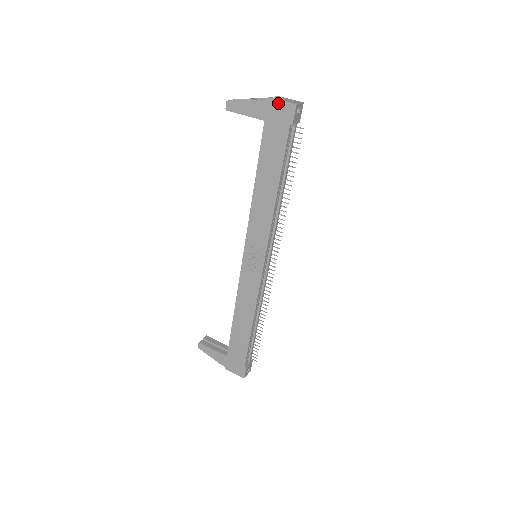
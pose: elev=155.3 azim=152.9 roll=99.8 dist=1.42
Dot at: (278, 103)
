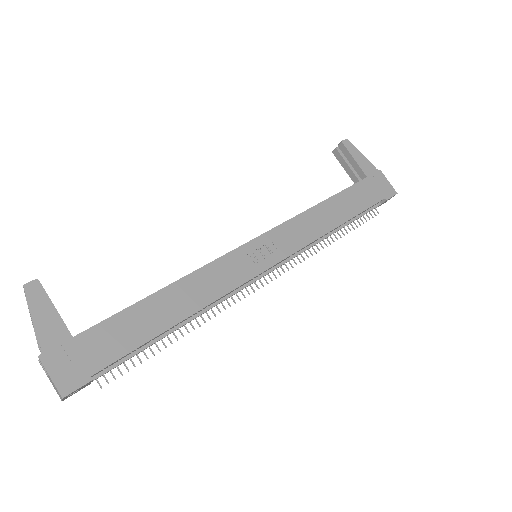
Dot at: (385, 180)
